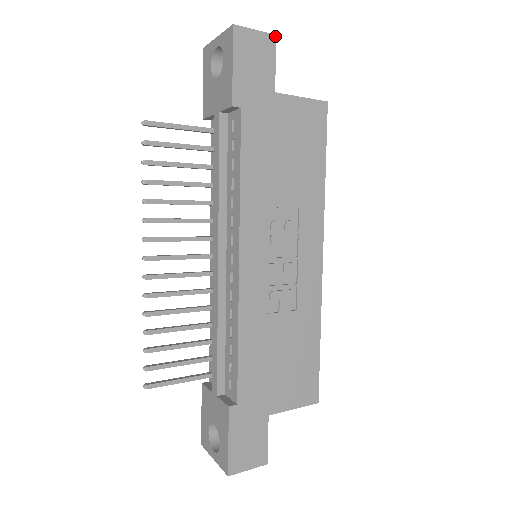
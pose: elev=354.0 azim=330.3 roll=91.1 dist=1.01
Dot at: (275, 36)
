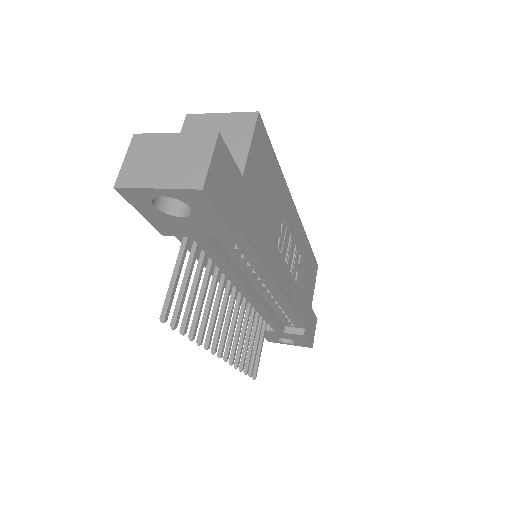
Dot at: (219, 134)
